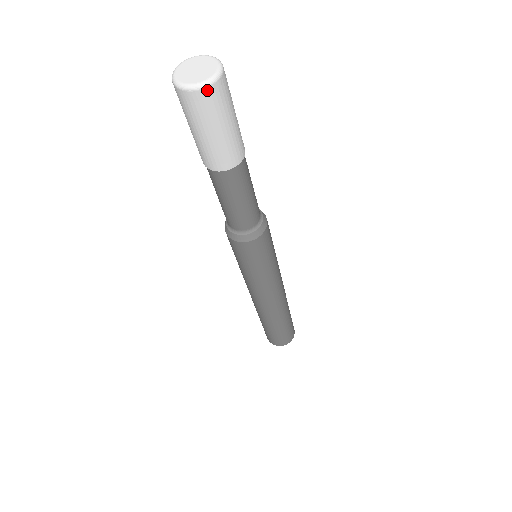
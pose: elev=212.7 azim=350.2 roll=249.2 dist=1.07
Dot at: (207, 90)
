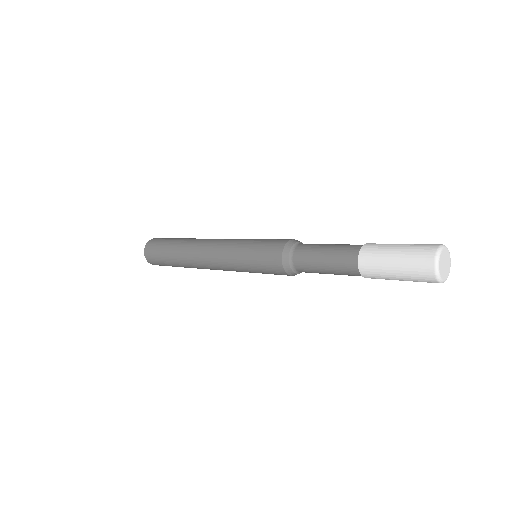
Dot at: occluded
